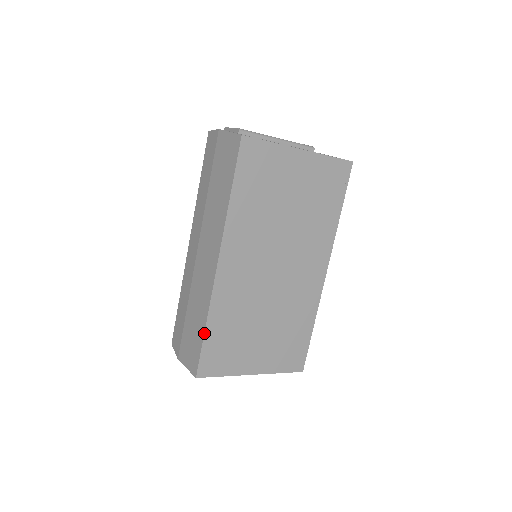
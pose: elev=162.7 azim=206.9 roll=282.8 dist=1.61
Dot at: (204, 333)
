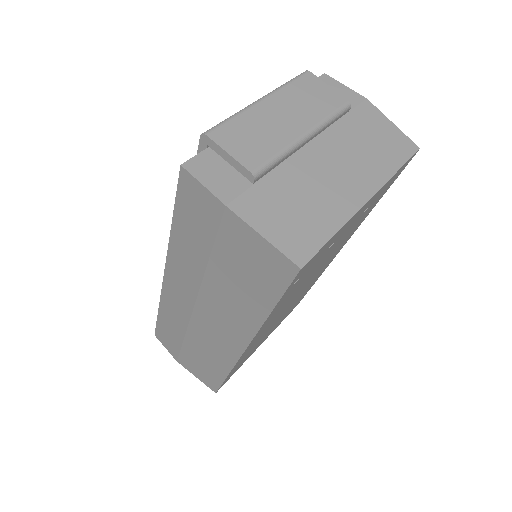
Dot at: (225, 379)
